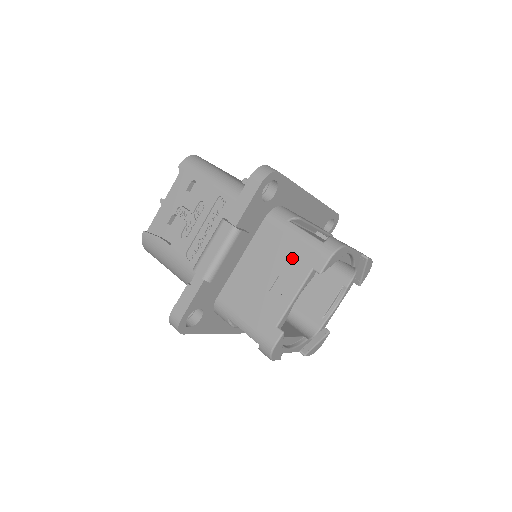
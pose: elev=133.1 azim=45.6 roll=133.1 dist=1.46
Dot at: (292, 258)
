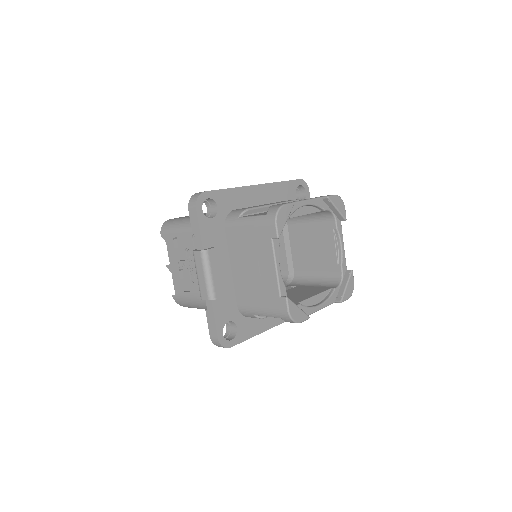
Dot at: (256, 241)
